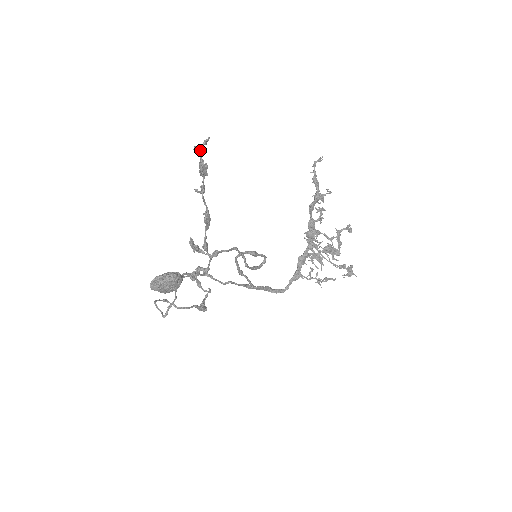
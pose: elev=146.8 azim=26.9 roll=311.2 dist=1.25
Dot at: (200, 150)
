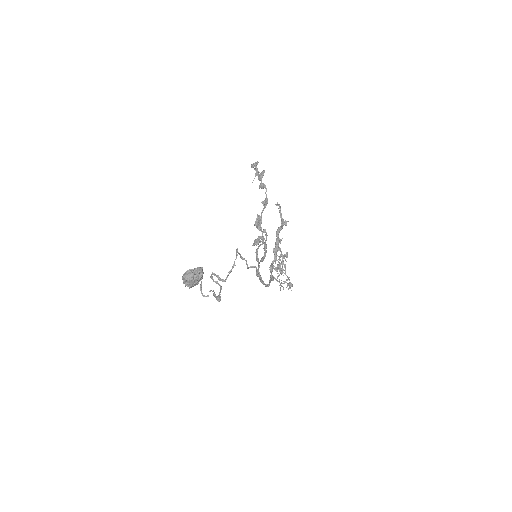
Dot at: occluded
